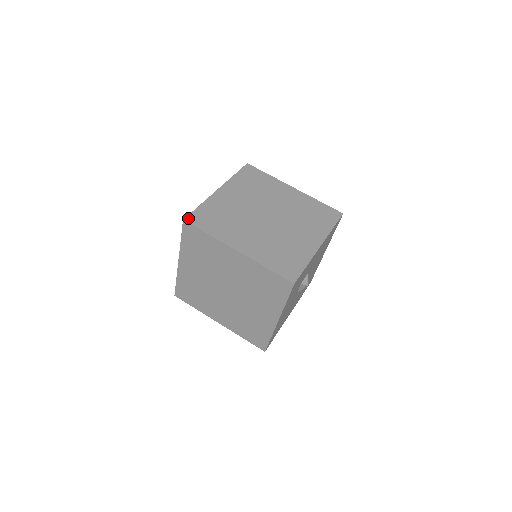
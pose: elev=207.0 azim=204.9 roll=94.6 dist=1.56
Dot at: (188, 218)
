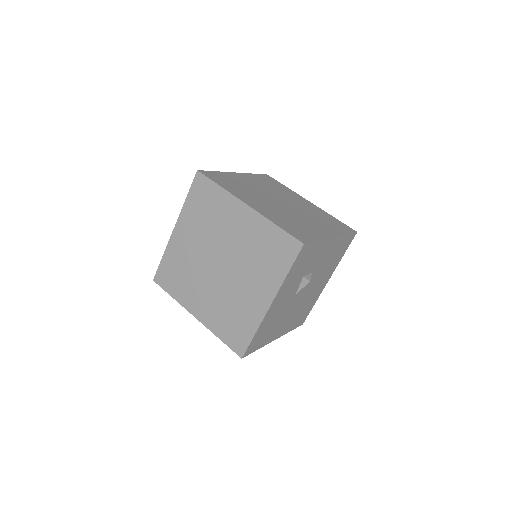
Dot at: (202, 171)
